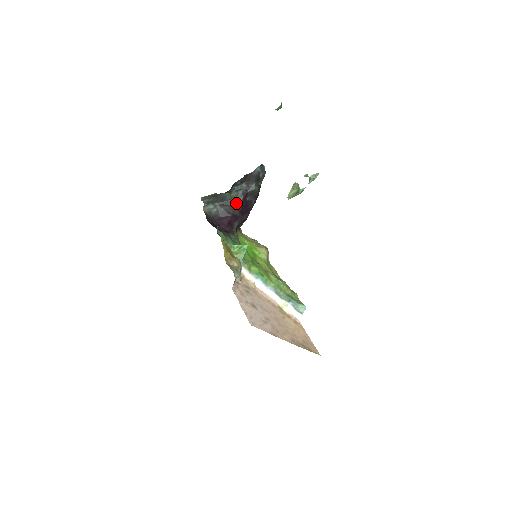
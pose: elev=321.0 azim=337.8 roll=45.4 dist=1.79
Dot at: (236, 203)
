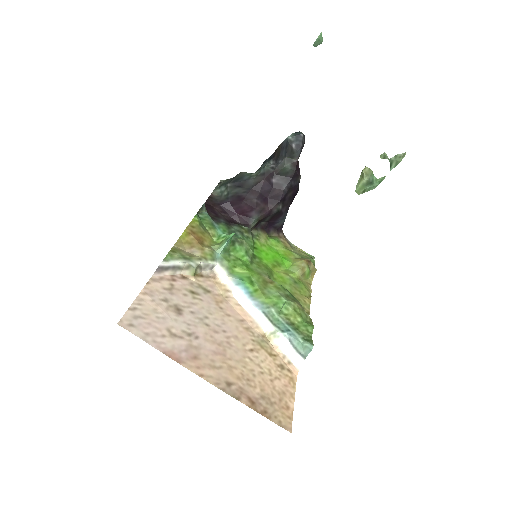
Dot at: (254, 184)
